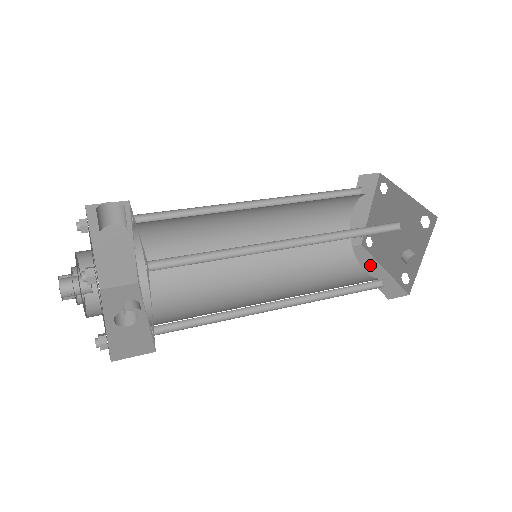
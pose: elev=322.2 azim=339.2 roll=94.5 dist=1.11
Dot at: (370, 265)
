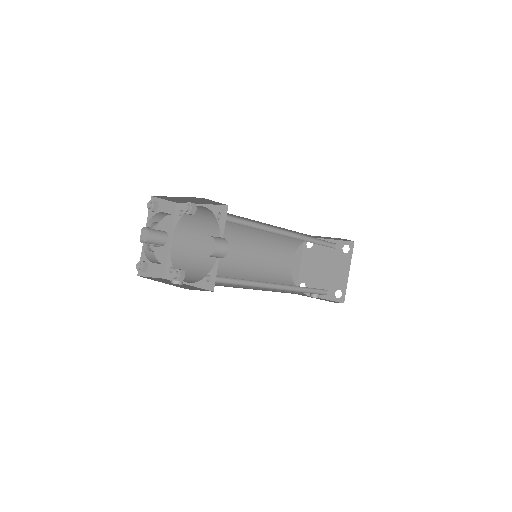
Dot at: (297, 259)
